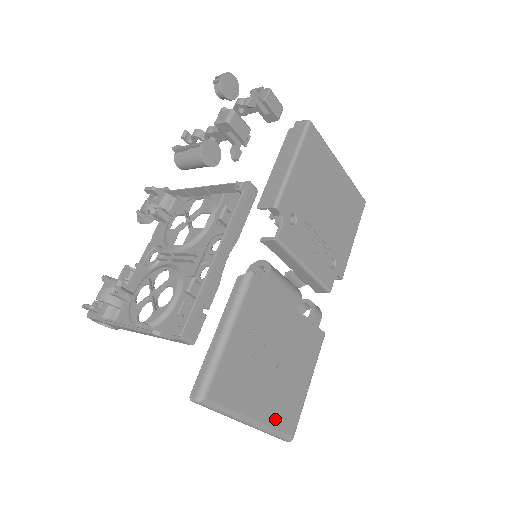
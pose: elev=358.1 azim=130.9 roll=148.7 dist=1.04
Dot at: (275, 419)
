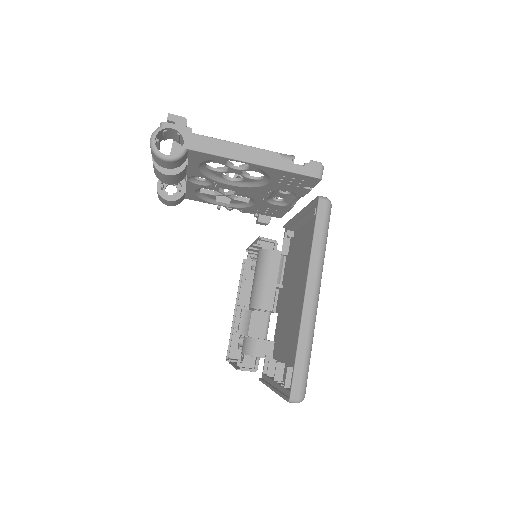
Dot at: occluded
